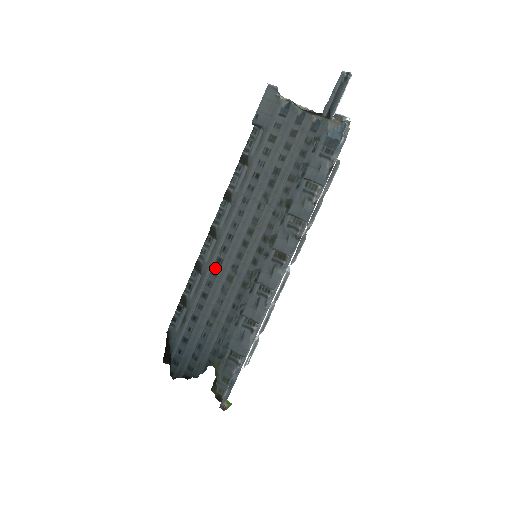
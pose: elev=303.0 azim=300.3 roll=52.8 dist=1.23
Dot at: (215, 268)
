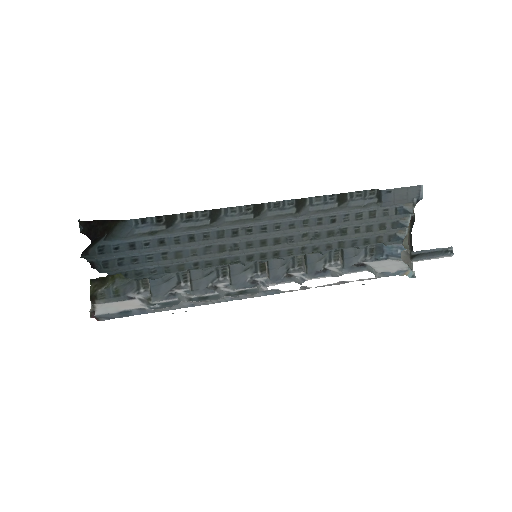
Dot at: (225, 233)
